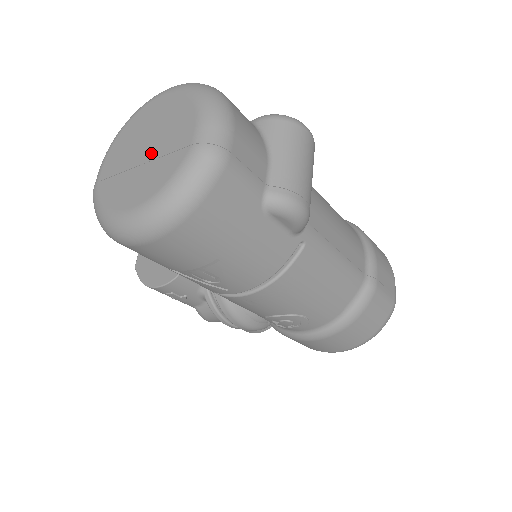
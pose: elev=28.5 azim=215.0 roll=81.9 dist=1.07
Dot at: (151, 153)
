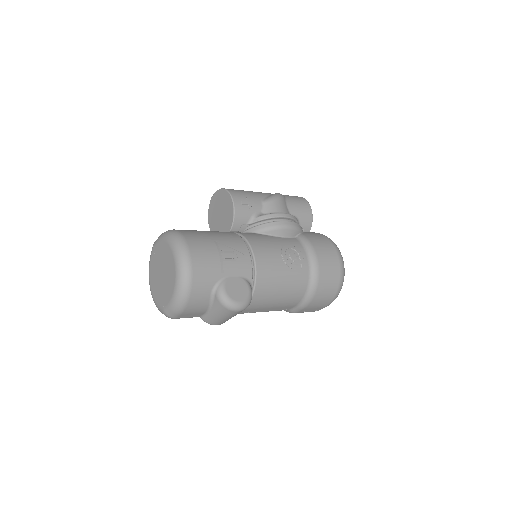
Dot at: (161, 280)
